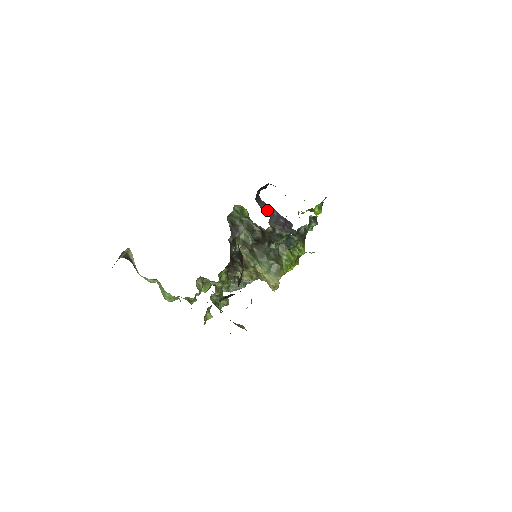
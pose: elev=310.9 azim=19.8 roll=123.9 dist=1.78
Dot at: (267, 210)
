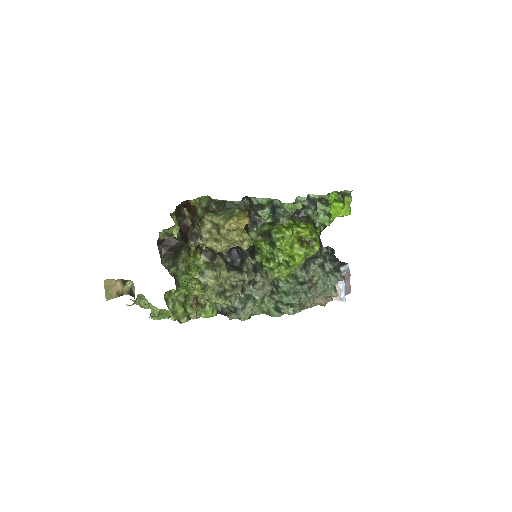
Dot at: occluded
